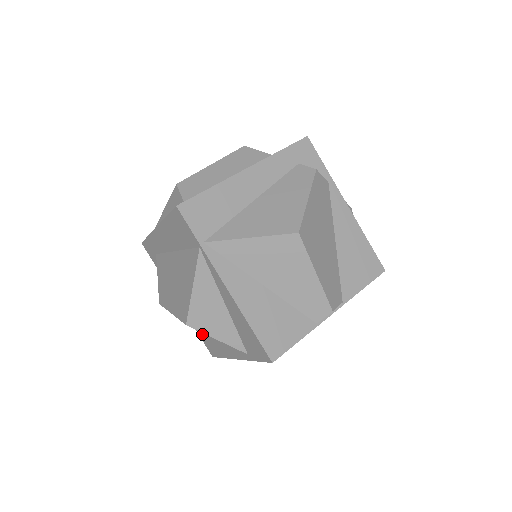
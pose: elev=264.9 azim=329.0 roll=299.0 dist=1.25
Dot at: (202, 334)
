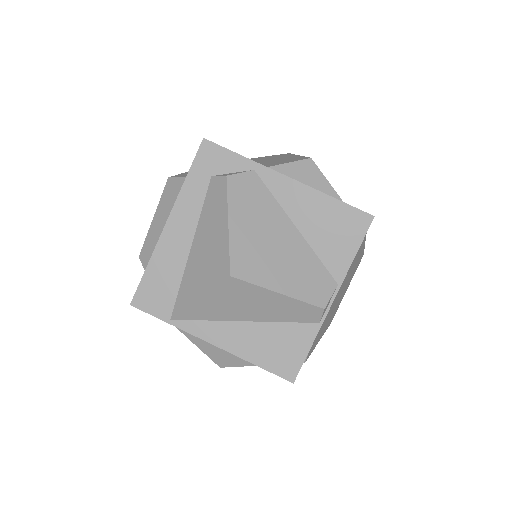
Dot at: occluded
